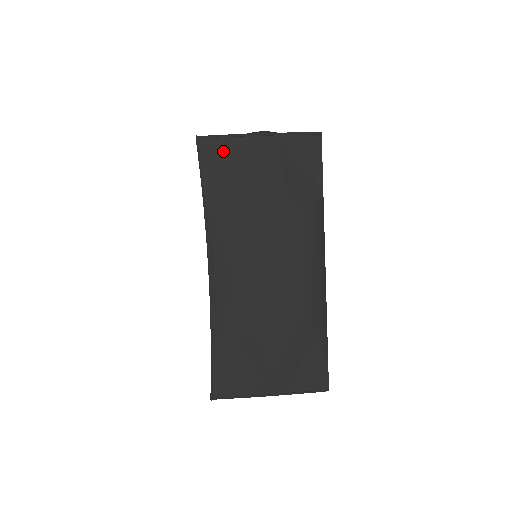
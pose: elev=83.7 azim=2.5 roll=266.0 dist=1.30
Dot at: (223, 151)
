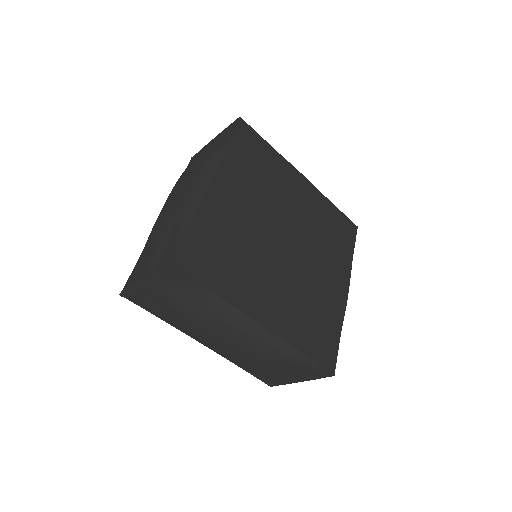
Dot at: occluded
